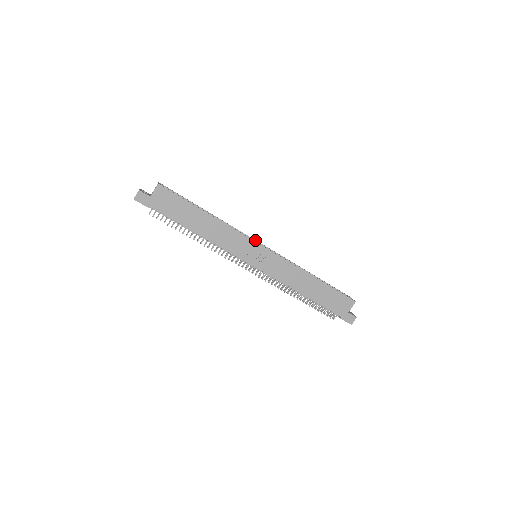
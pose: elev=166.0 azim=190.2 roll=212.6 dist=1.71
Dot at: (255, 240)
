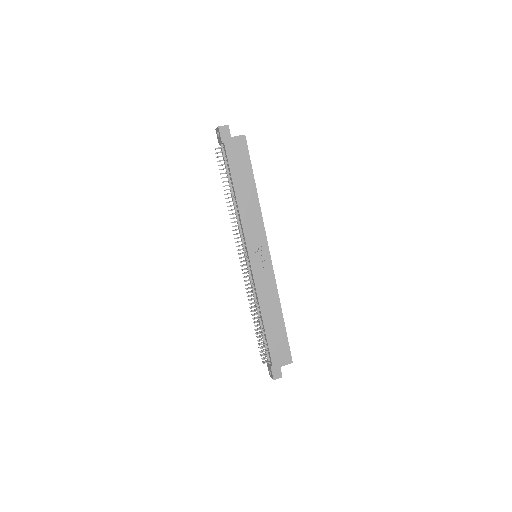
Dot at: occluded
